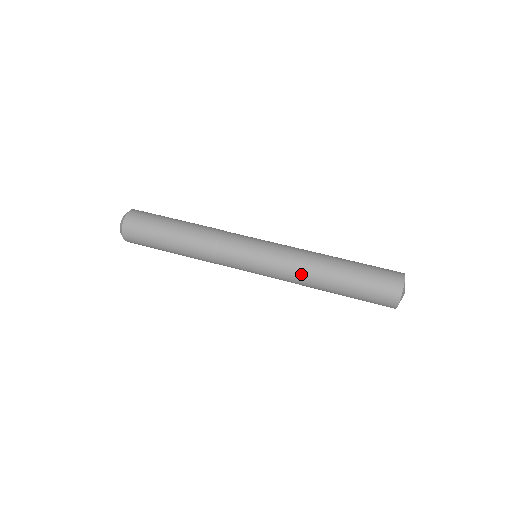
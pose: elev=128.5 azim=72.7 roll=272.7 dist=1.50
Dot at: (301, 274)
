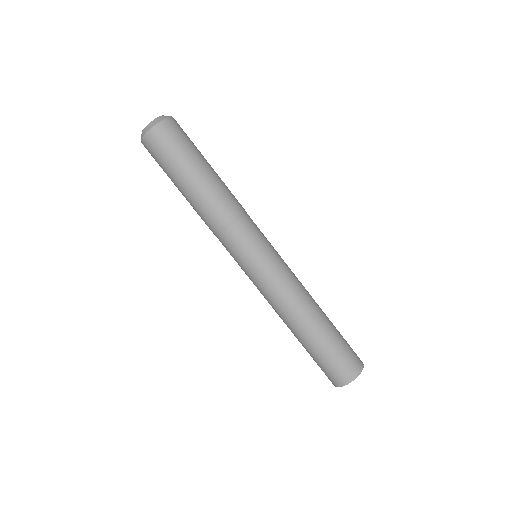
Dot at: (275, 310)
